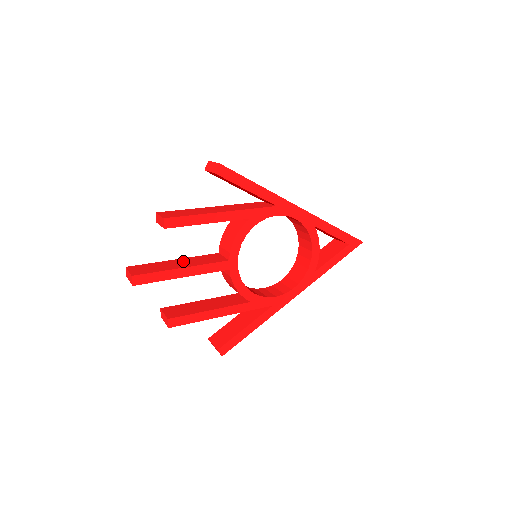
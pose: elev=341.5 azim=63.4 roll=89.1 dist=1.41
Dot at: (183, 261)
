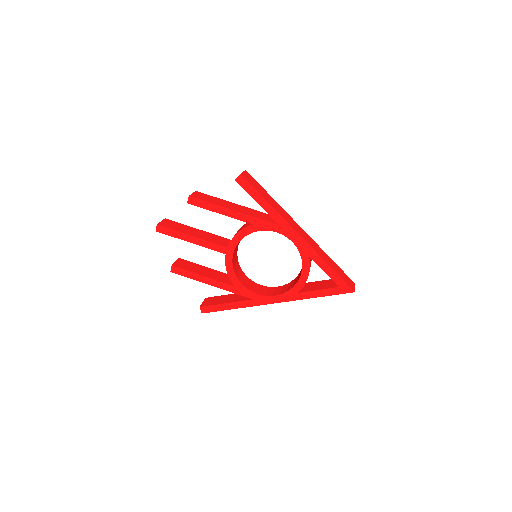
Dot at: (201, 233)
